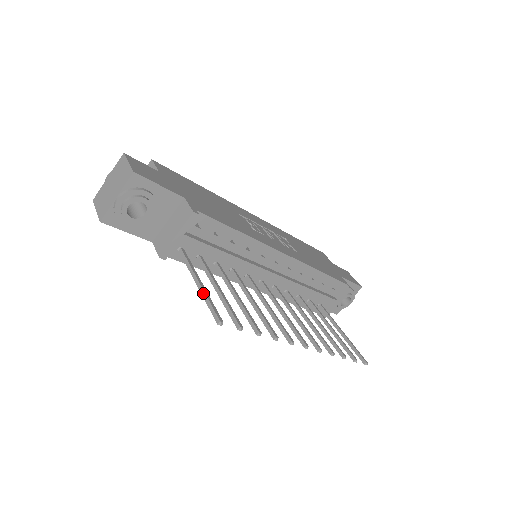
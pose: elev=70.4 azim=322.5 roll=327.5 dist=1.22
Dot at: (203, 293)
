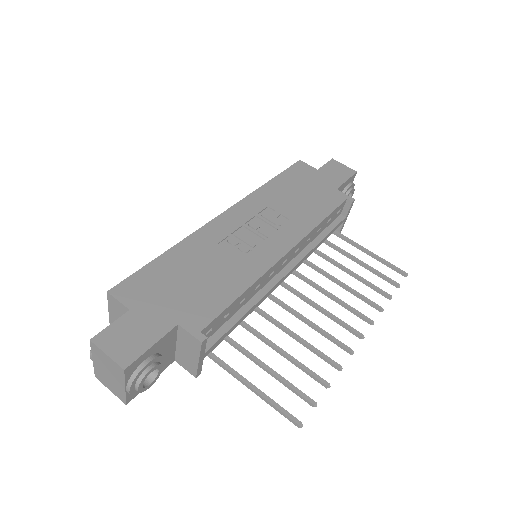
Dot at: (263, 399)
